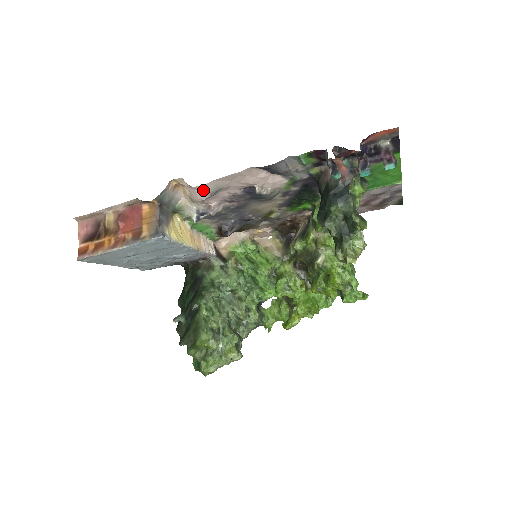
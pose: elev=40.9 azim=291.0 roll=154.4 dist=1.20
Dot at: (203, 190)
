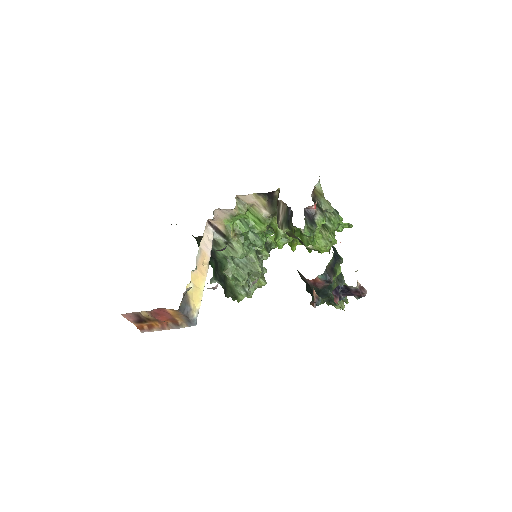
Dot at: occluded
